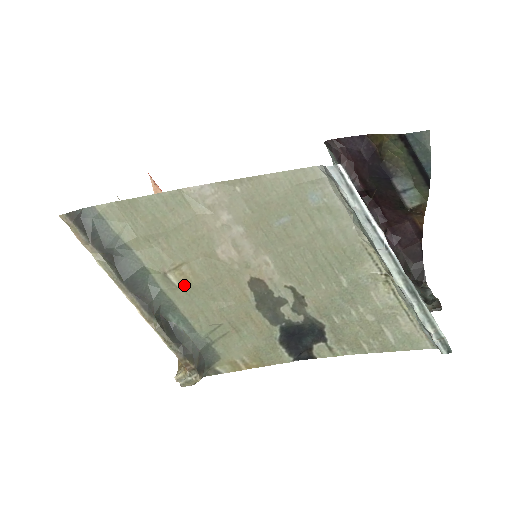
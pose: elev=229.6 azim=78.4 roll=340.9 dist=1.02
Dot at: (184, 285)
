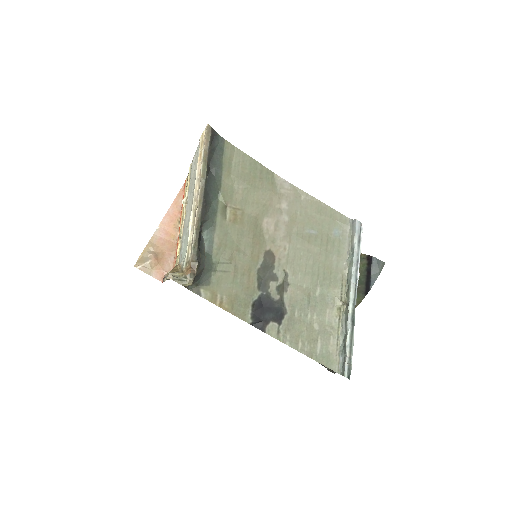
Dot at: (231, 221)
